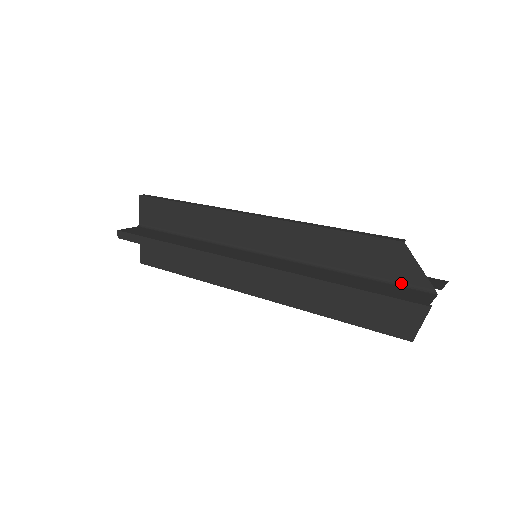
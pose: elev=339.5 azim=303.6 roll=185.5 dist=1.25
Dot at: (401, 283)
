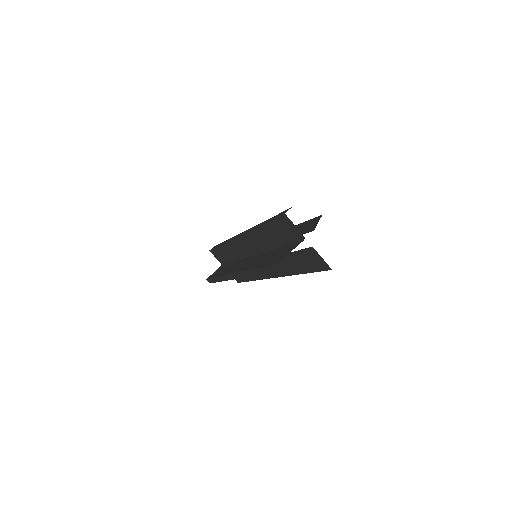
Dot at: occluded
